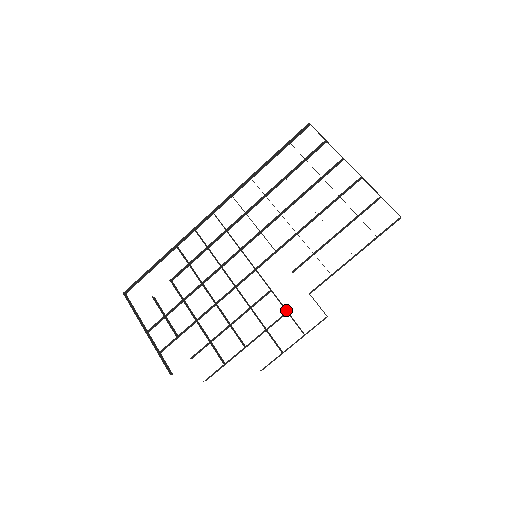
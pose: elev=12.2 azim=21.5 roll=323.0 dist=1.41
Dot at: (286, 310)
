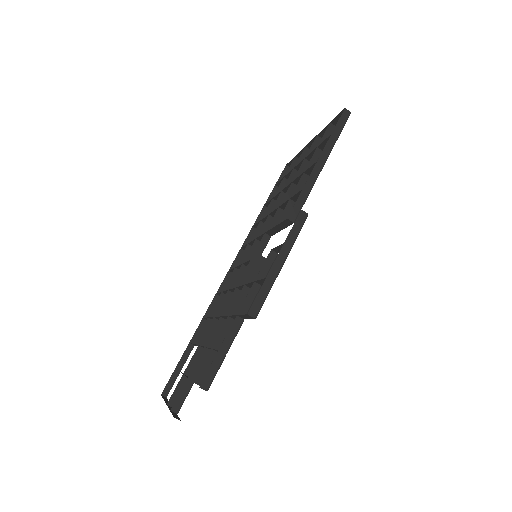
Dot at: (273, 252)
